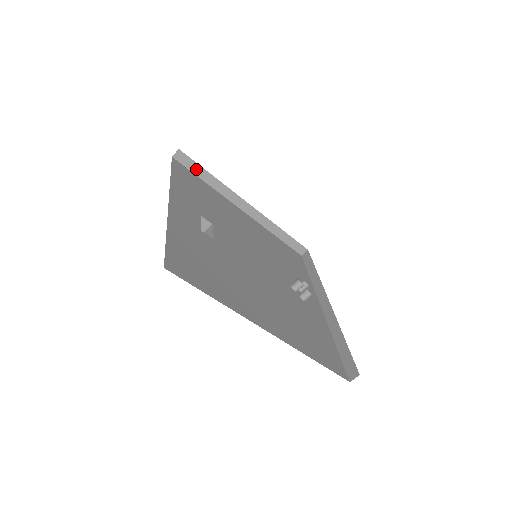
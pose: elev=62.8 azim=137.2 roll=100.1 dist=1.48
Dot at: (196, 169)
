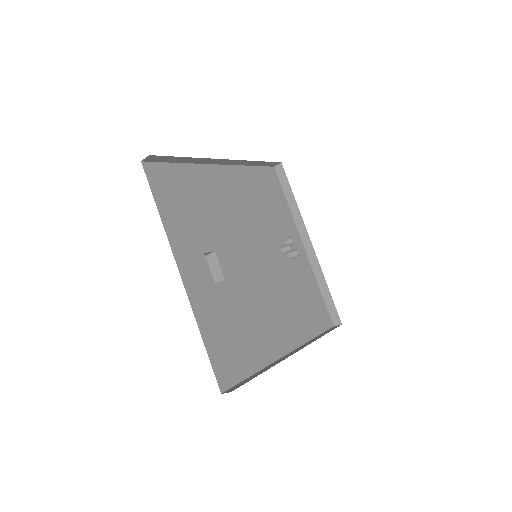
Dot at: (170, 159)
